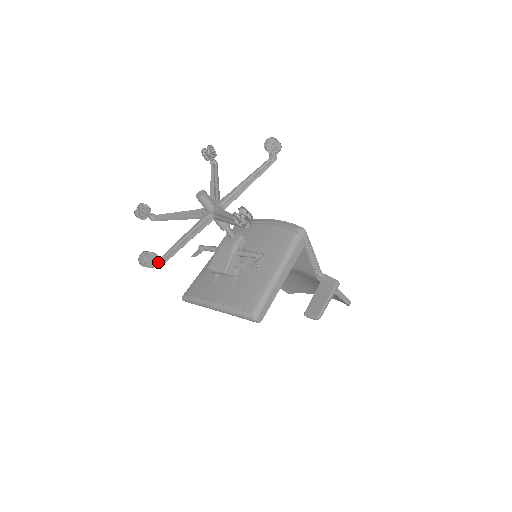
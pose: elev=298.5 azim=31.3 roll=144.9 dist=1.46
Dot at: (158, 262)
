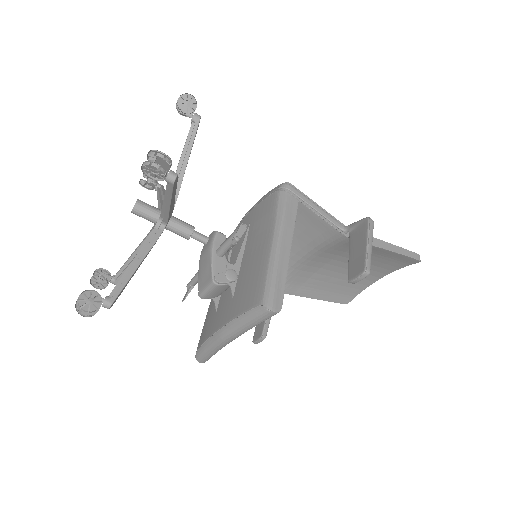
Dot at: (104, 301)
